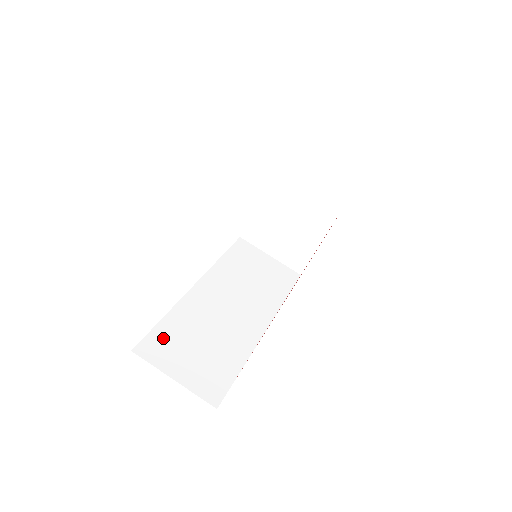
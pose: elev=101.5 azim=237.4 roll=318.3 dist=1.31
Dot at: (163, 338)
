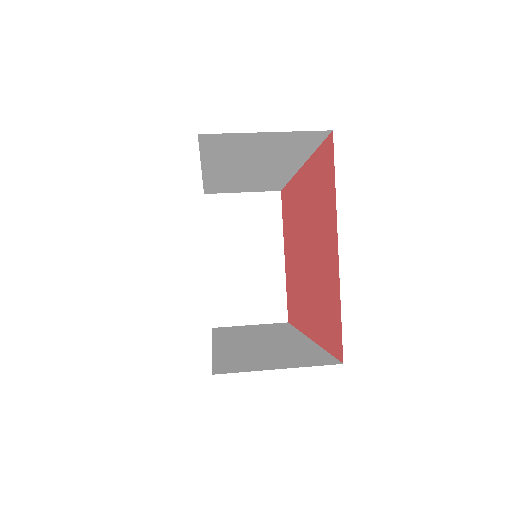
Dot at: (230, 363)
